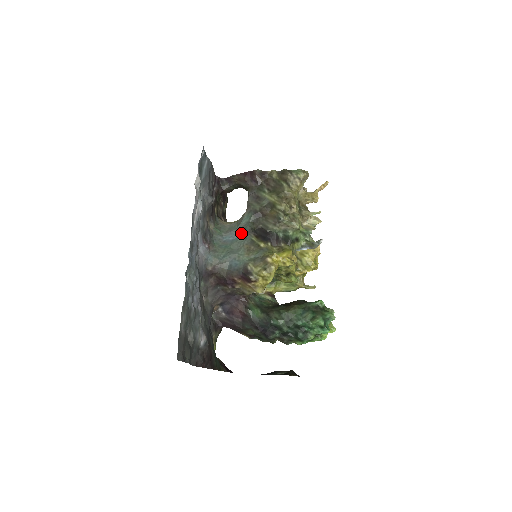
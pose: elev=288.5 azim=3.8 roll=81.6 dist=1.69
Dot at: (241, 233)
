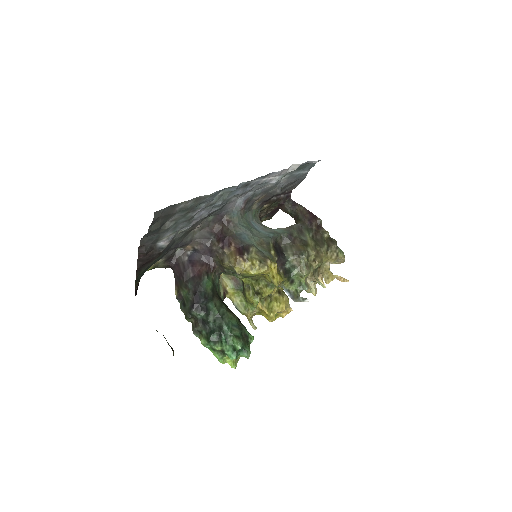
Dot at: (267, 232)
